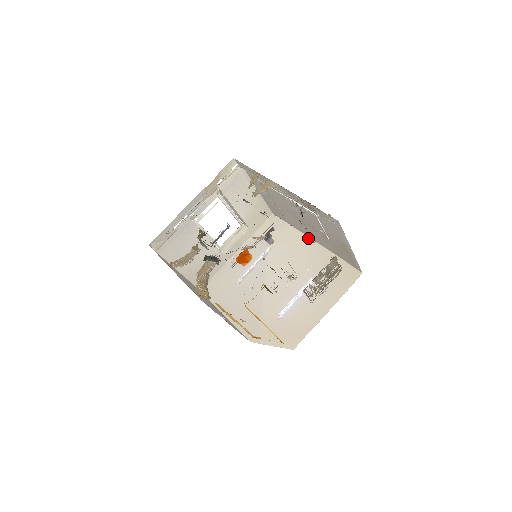
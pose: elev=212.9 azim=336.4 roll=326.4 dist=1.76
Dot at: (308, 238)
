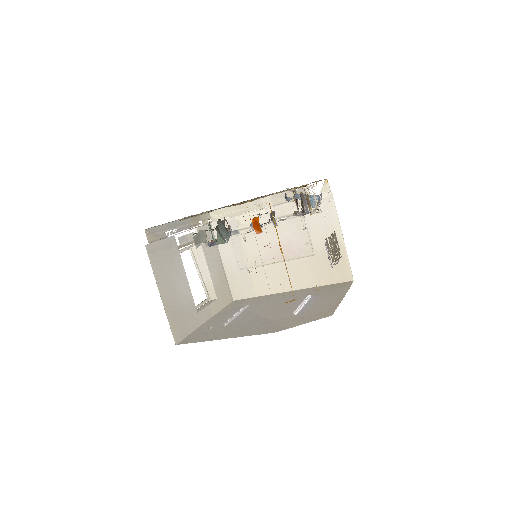
Dot at: (283, 292)
